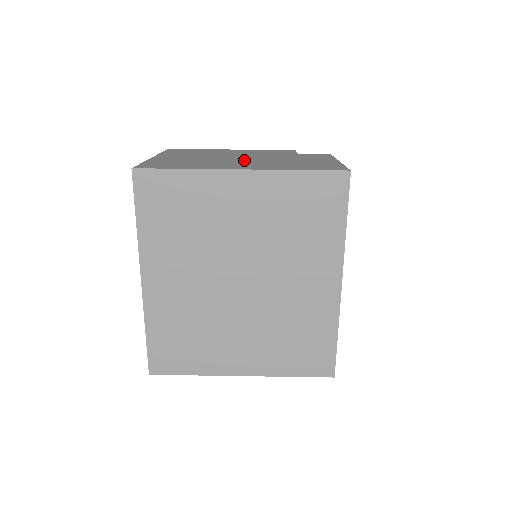
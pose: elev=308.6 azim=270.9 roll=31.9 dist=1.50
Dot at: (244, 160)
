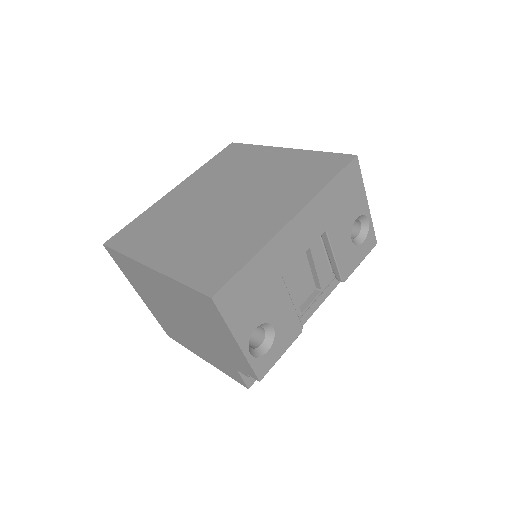
Dot at: occluded
